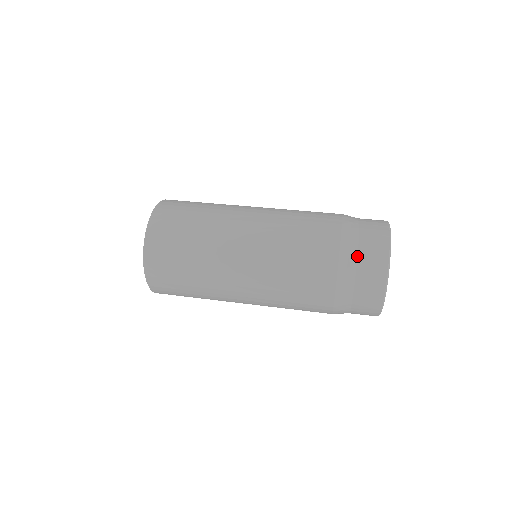
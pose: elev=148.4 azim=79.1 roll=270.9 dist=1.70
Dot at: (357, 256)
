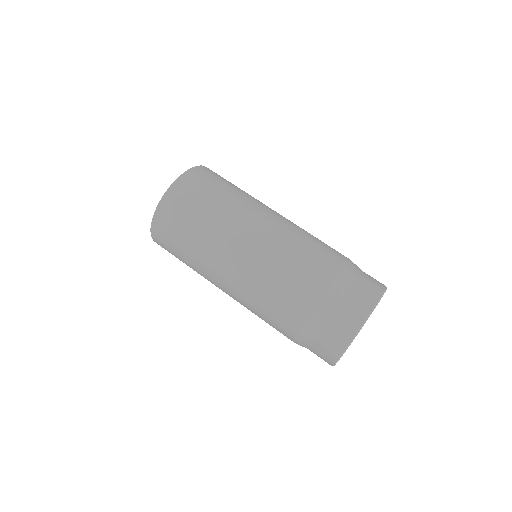
Dot at: (341, 299)
